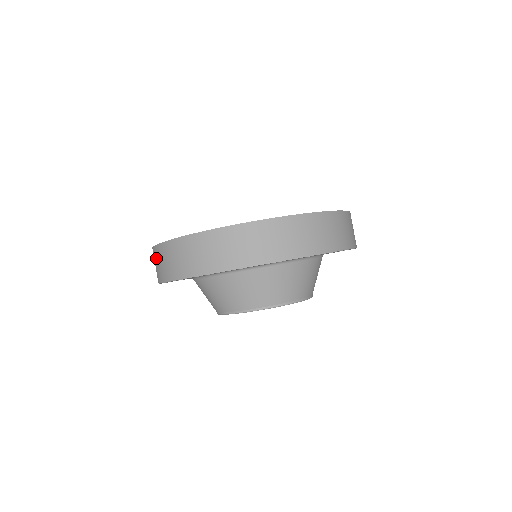
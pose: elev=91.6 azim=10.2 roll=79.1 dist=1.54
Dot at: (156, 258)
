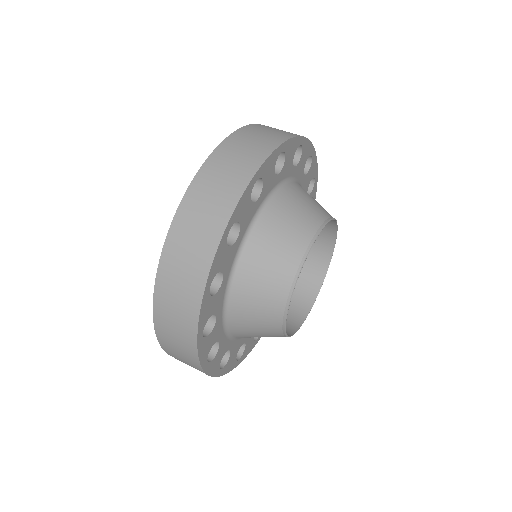
Dot at: (209, 183)
